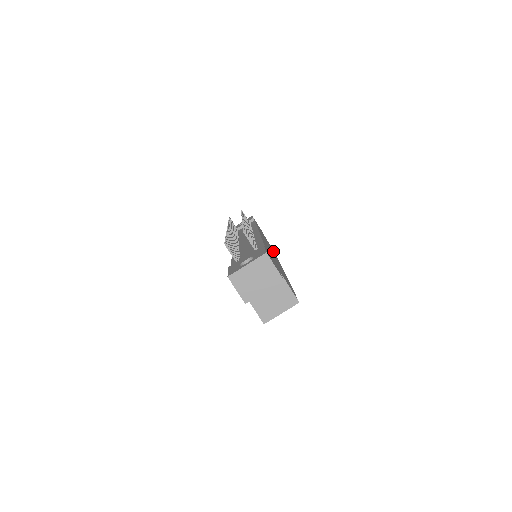
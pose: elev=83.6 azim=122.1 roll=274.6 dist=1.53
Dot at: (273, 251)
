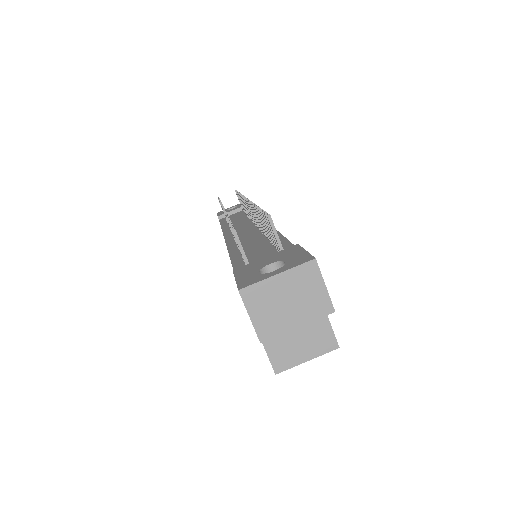
Dot at: occluded
